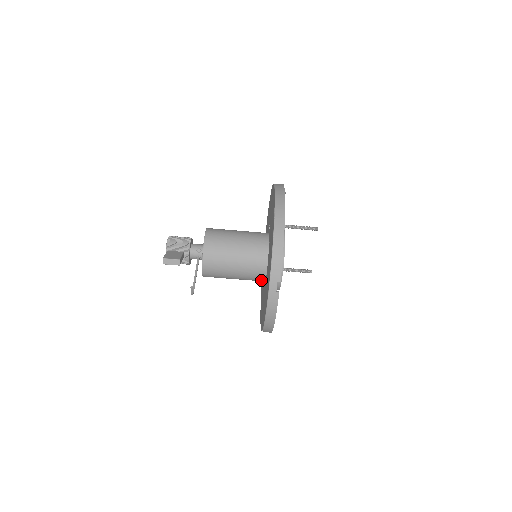
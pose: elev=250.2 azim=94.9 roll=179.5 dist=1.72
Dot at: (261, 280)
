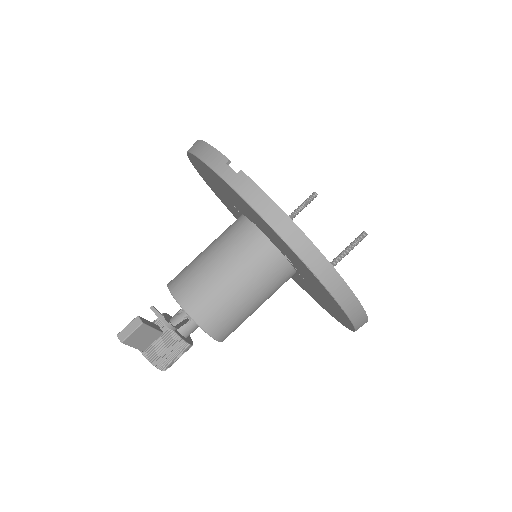
Dot at: (276, 258)
